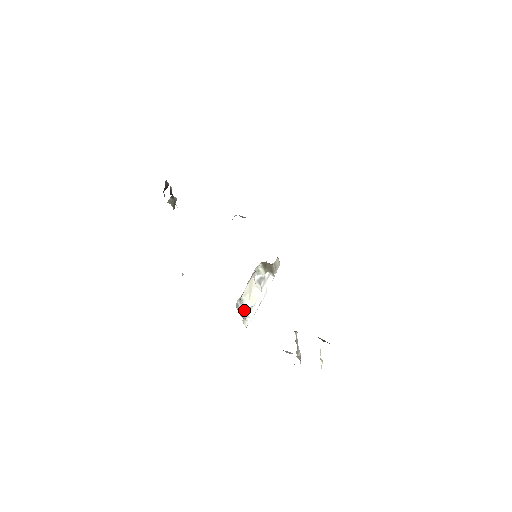
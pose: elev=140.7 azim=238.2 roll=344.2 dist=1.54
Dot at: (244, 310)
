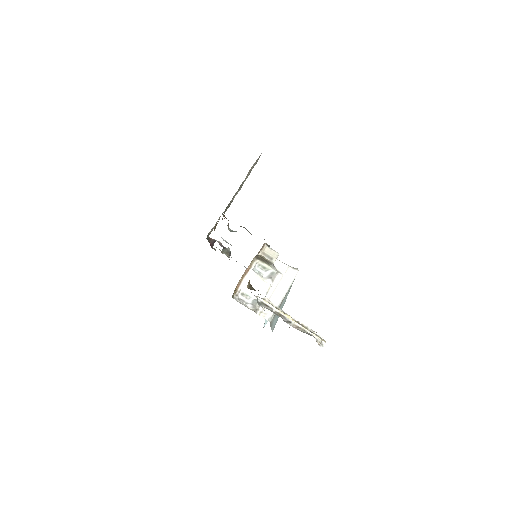
Dot at: (255, 304)
